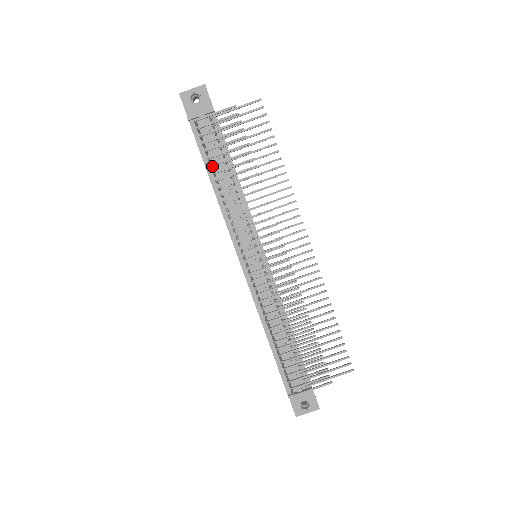
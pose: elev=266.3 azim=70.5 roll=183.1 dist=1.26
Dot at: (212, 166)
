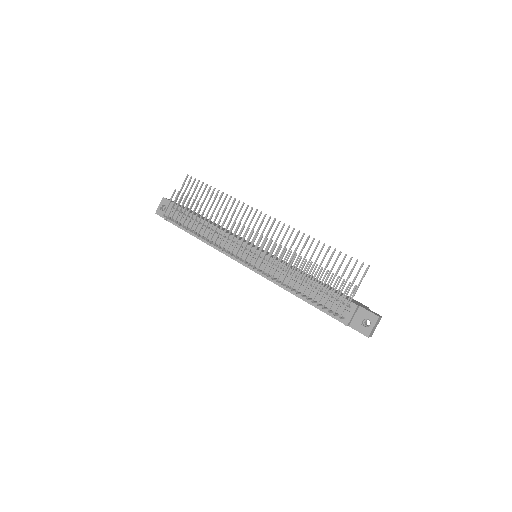
Dot at: (187, 228)
